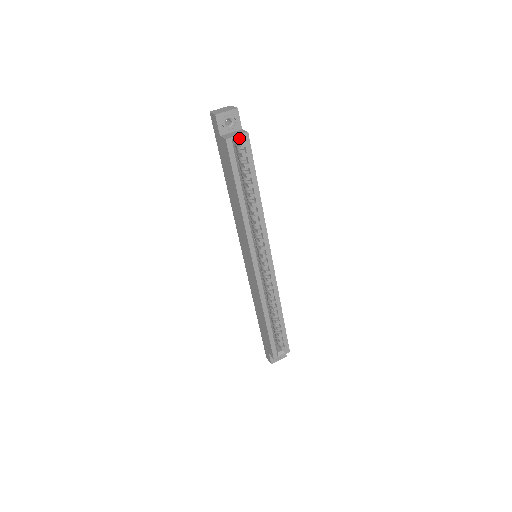
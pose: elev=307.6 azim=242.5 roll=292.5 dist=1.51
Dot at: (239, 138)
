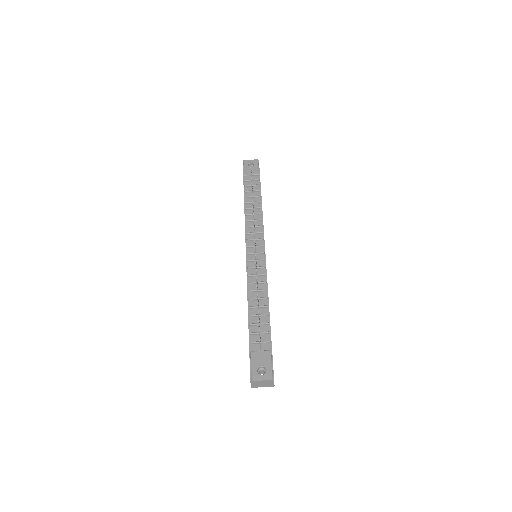
Dot at: occluded
